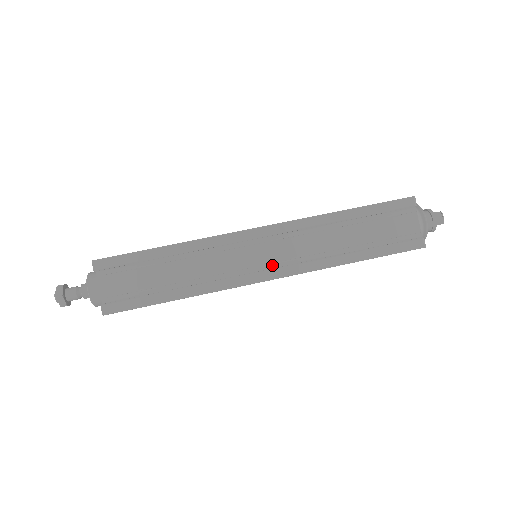
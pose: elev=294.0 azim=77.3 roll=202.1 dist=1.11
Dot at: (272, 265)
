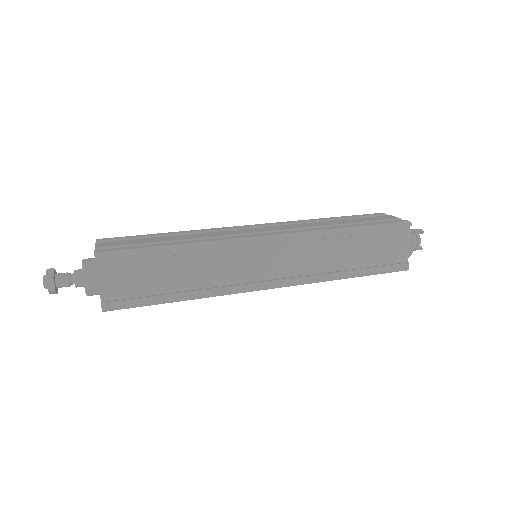
Dot at: occluded
